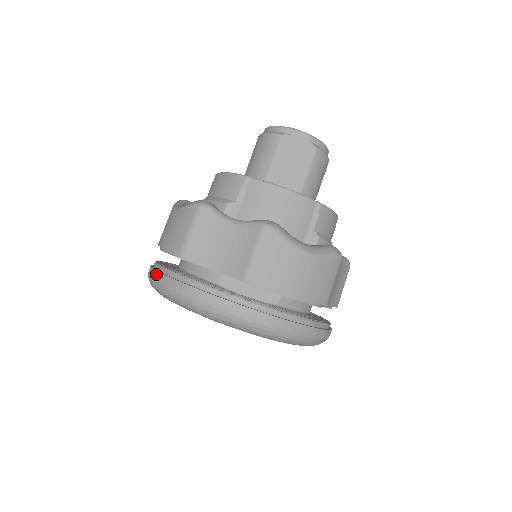
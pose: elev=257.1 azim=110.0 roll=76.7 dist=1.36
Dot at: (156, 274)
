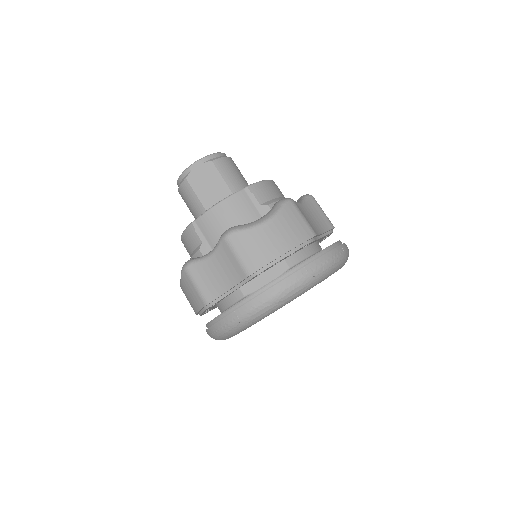
Dot at: (209, 331)
